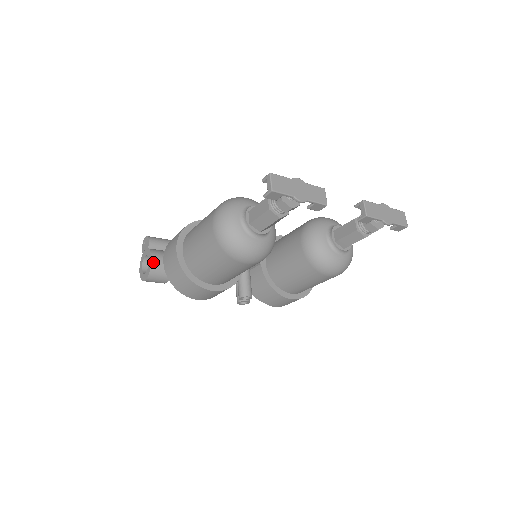
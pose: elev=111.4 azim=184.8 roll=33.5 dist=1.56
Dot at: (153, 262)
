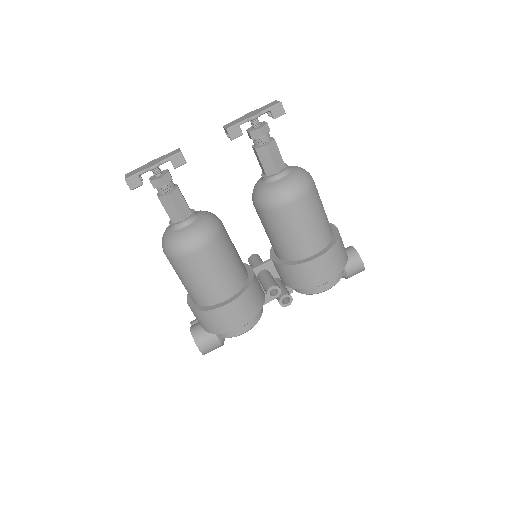
Dot at: (192, 331)
